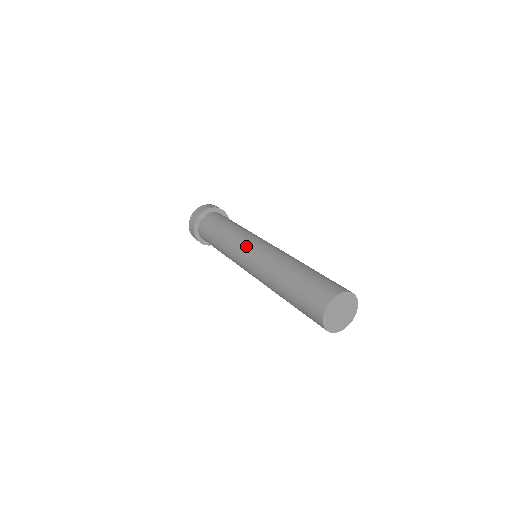
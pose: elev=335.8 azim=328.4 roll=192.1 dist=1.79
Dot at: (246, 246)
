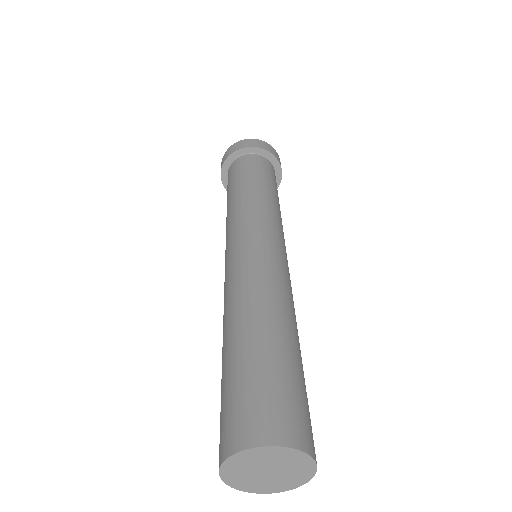
Dot at: (261, 232)
